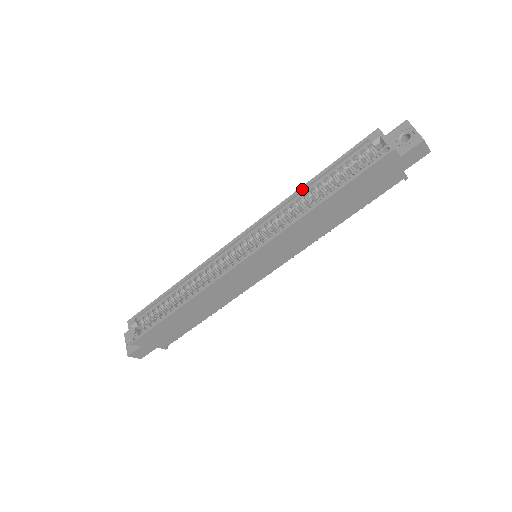
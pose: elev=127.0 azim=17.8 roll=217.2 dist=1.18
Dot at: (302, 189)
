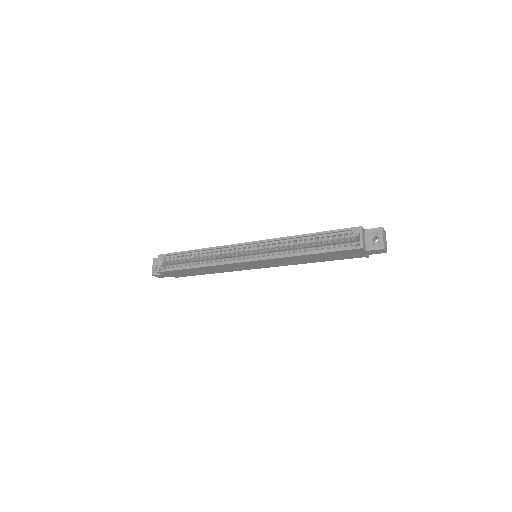
Dot at: (300, 237)
